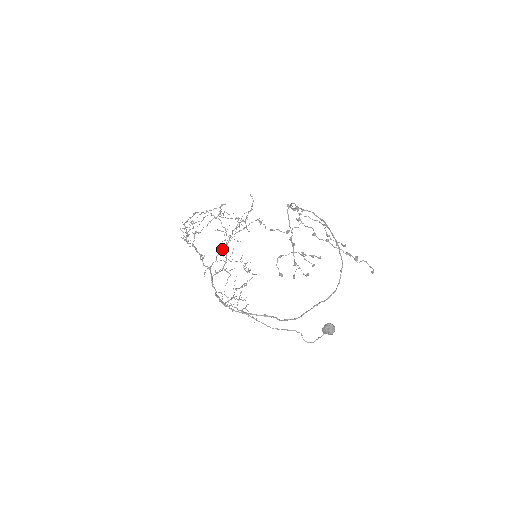
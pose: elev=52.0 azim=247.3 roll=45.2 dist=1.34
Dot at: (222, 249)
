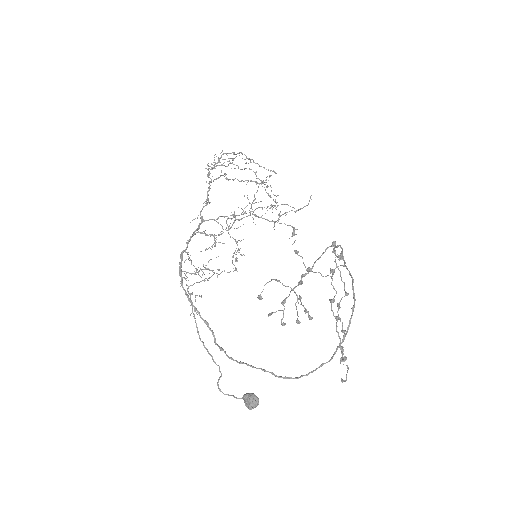
Dot at: (232, 214)
